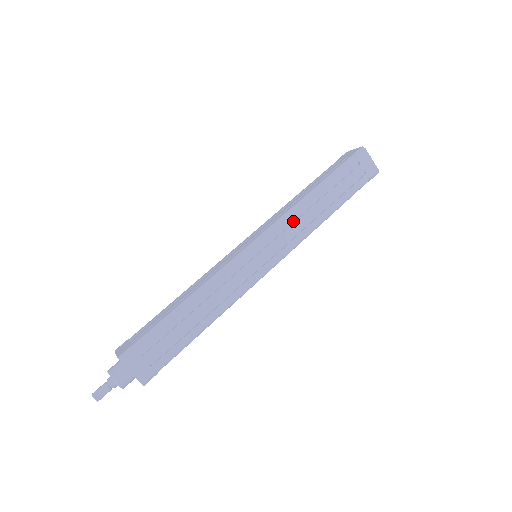
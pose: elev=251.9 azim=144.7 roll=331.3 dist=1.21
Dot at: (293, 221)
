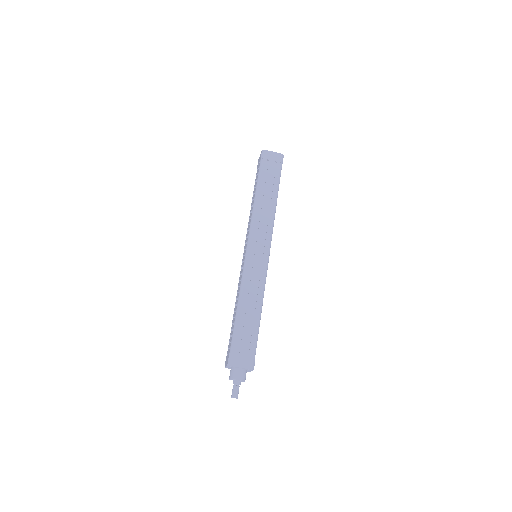
Dot at: (259, 221)
